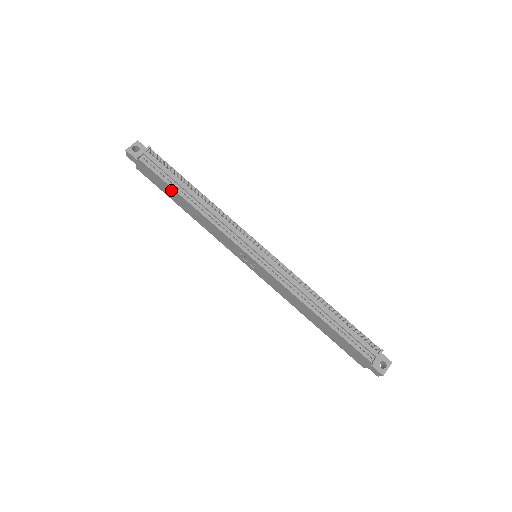
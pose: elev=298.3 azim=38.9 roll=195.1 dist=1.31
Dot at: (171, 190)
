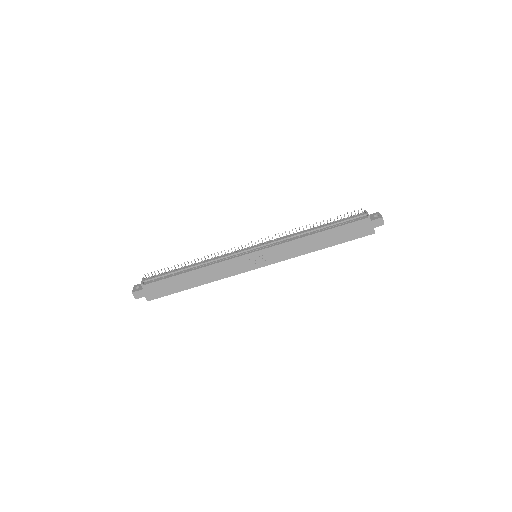
Dot at: (177, 279)
